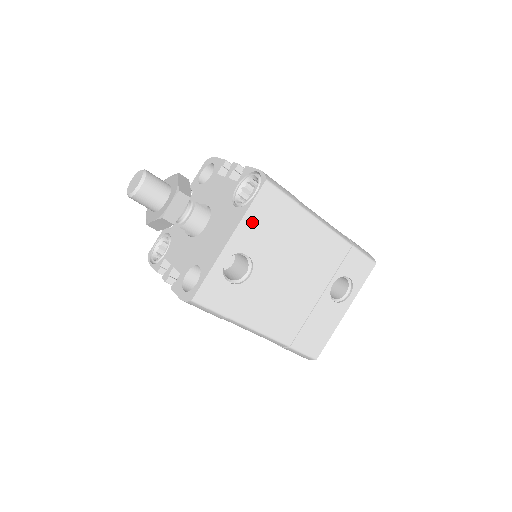
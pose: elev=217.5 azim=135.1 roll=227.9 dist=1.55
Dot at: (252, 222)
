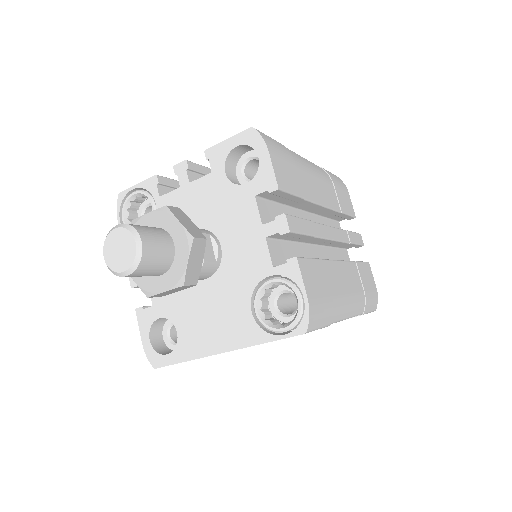
Dot at: occluded
